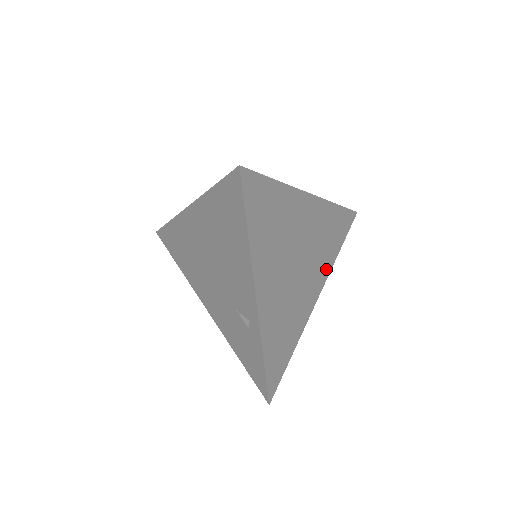
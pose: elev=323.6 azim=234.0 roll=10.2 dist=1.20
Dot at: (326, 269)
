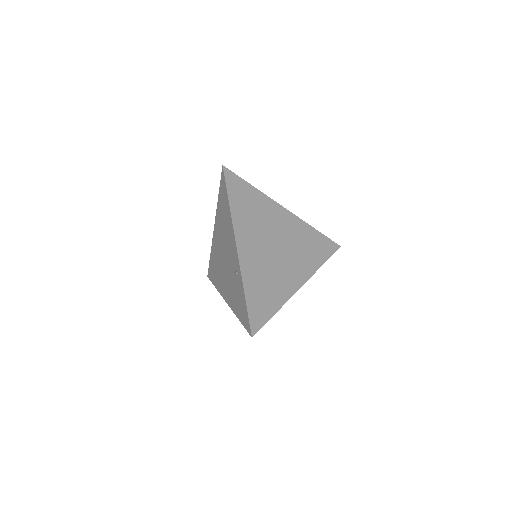
Dot at: (309, 269)
